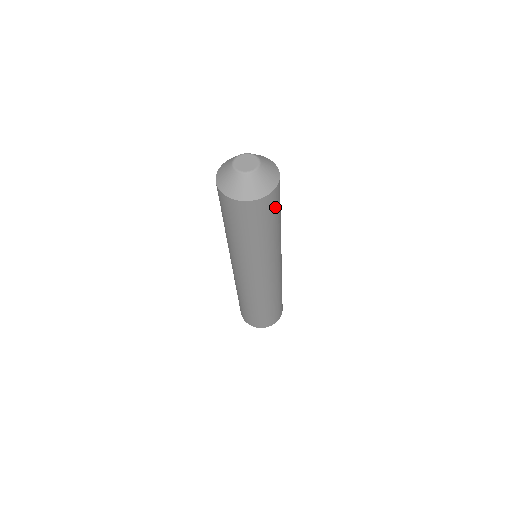
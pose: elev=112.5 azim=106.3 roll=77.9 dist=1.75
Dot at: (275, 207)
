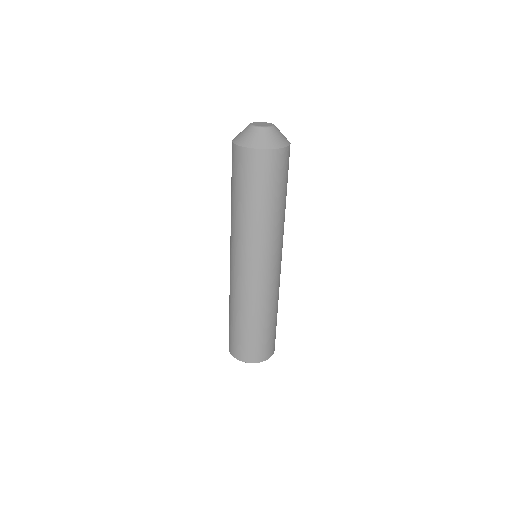
Dot at: (288, 168)
